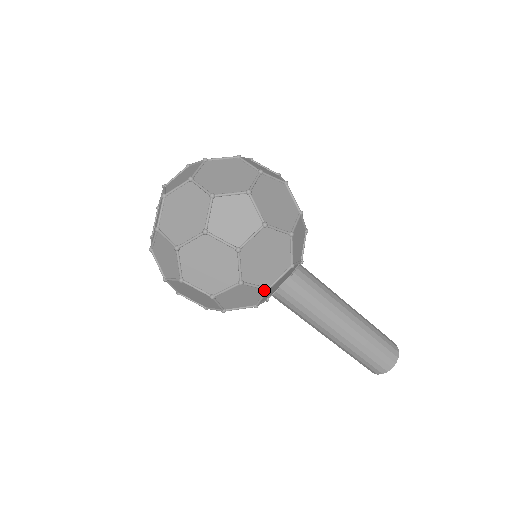
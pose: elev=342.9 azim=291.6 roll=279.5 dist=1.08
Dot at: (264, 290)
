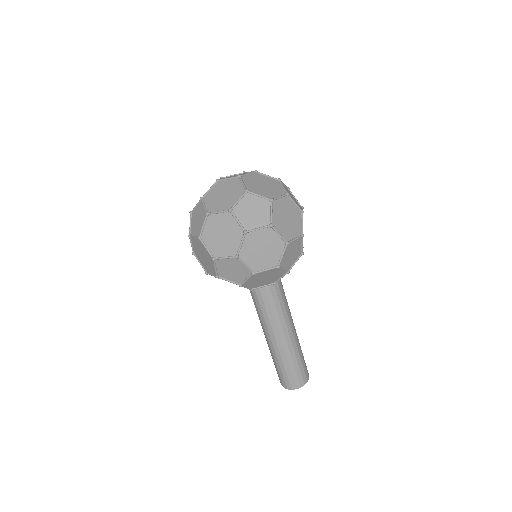
Dot at: (300, 254)
